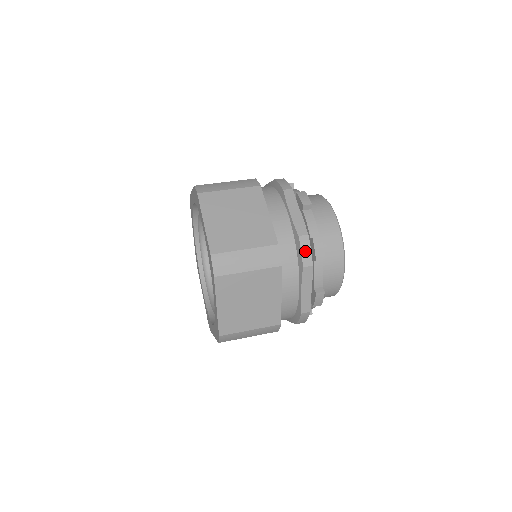
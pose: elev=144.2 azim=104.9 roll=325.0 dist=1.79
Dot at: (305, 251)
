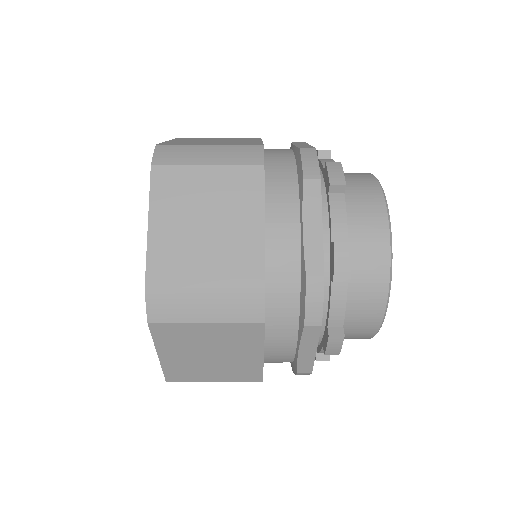
Dot at: (308, 161)
